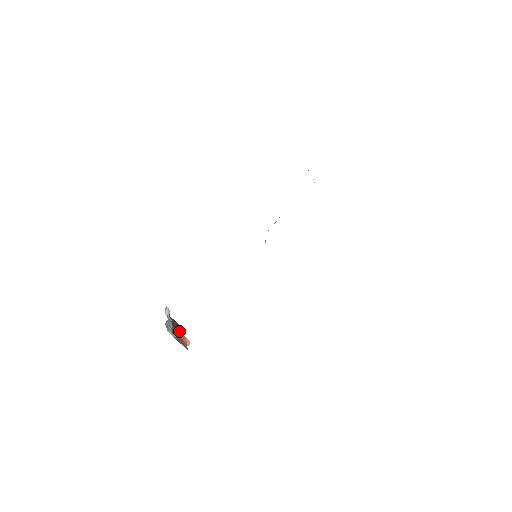
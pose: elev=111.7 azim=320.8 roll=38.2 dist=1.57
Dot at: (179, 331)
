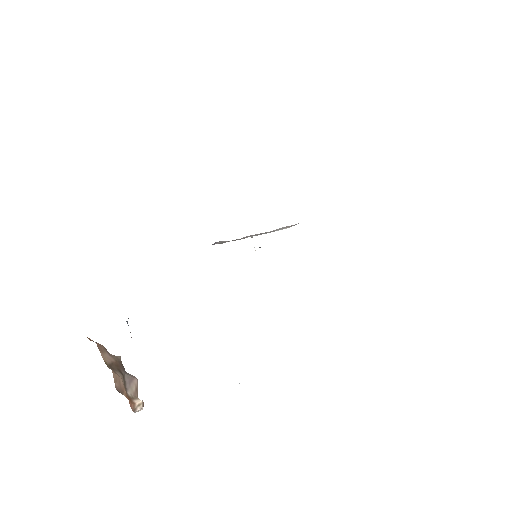
Dot at: occluded
